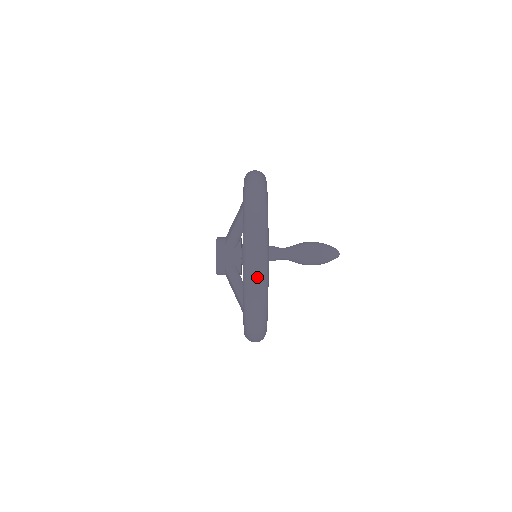
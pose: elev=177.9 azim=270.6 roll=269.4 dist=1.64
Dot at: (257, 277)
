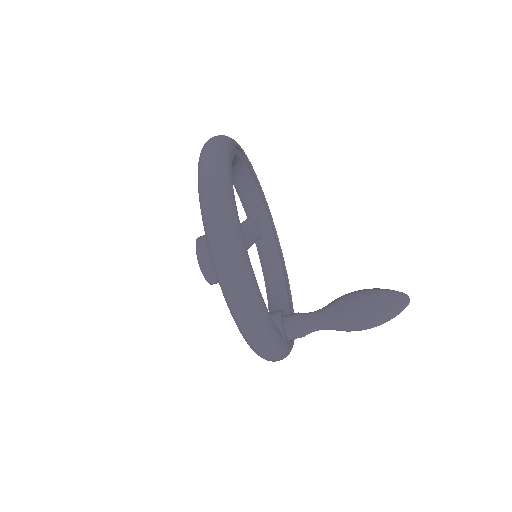
Dot at: occluded
